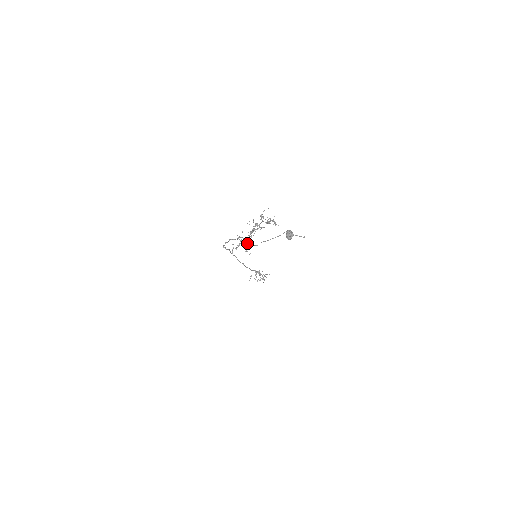
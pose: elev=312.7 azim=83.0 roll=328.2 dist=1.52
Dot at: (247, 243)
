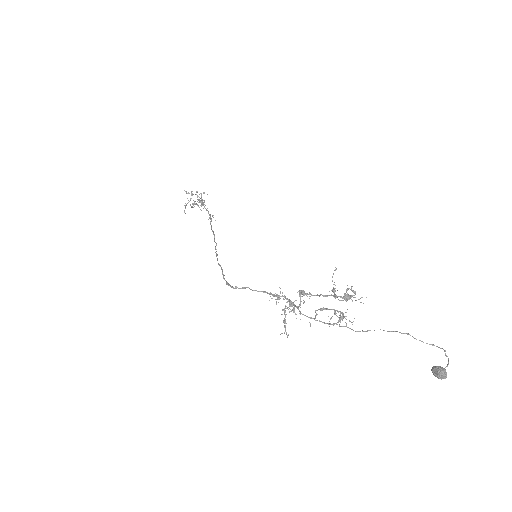
Dot at: (303, 314)
